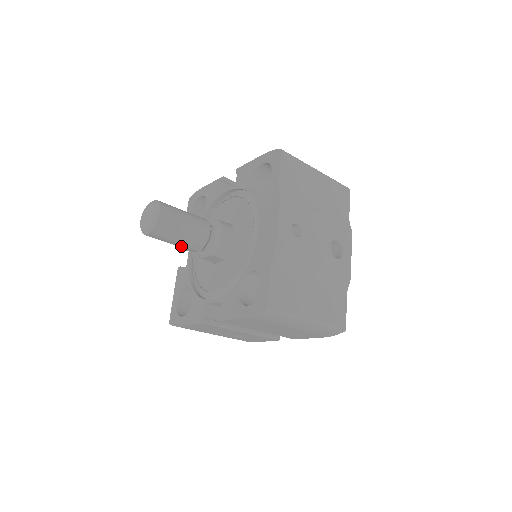
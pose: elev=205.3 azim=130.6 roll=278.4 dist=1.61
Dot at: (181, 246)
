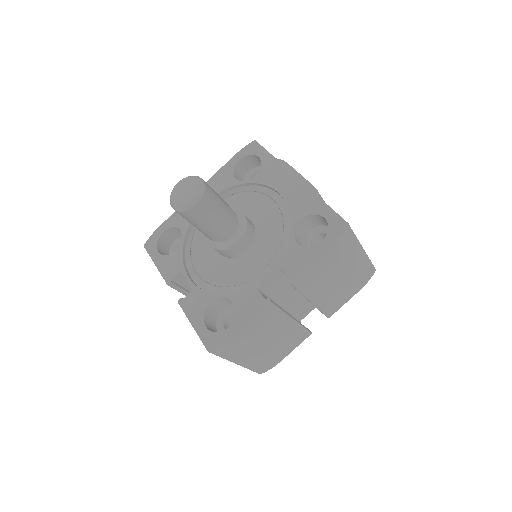
Dot at: (218, 226)
